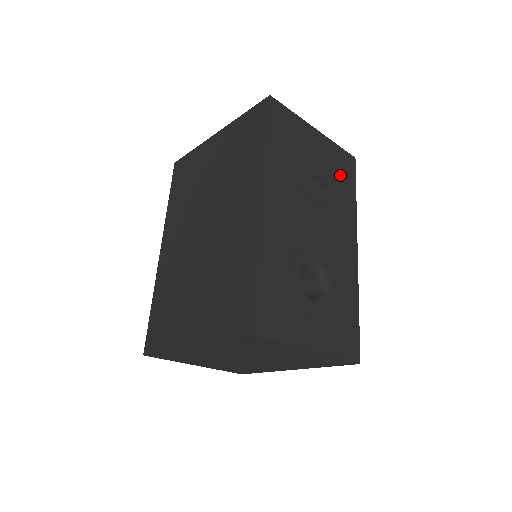
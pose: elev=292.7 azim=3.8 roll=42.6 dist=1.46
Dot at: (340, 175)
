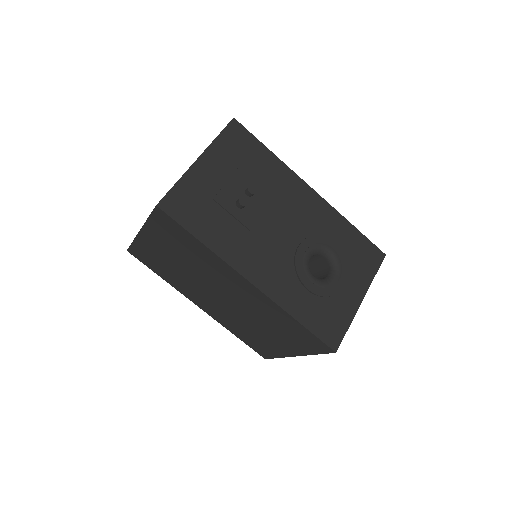
Dot at: (246, 158)
